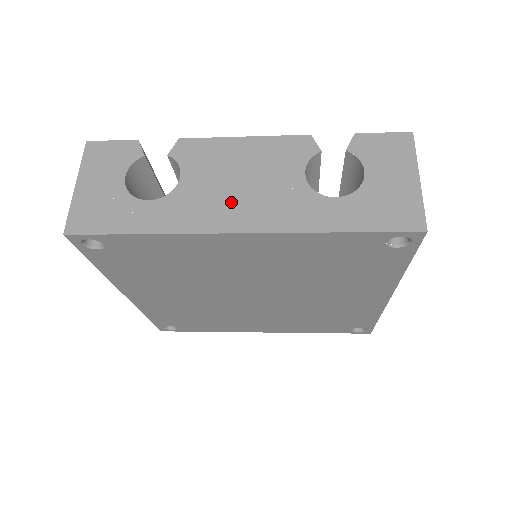
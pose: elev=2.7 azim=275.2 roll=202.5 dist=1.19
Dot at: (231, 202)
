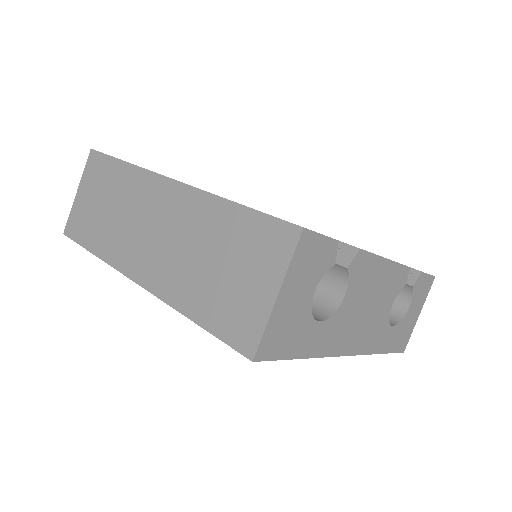
Dot at: (357, 327)
